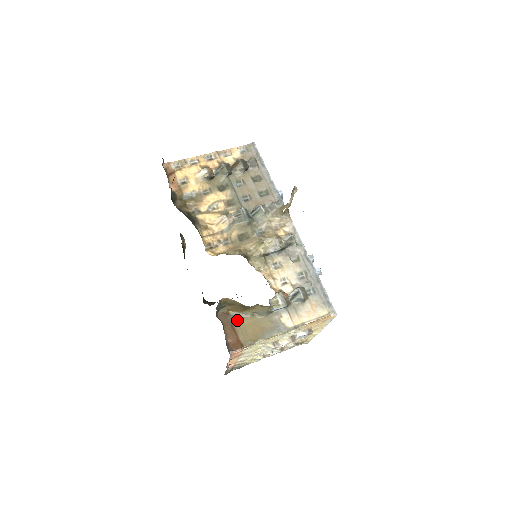
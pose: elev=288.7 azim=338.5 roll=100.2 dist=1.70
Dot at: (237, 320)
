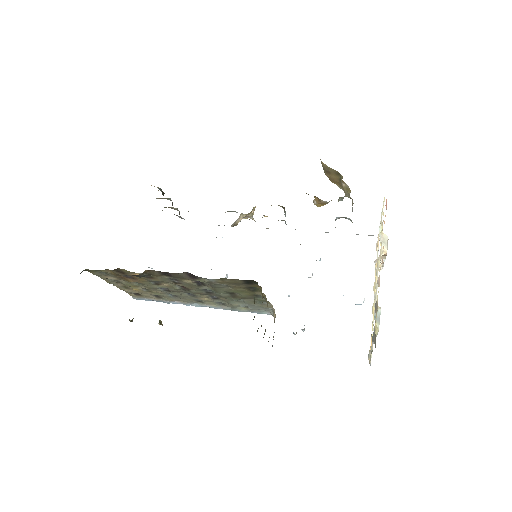
Dot at: occluded
